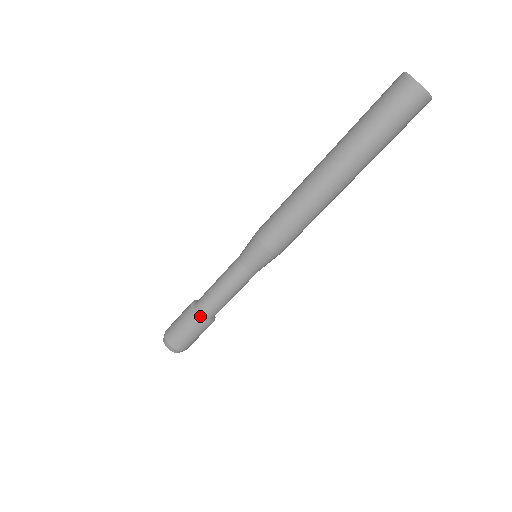
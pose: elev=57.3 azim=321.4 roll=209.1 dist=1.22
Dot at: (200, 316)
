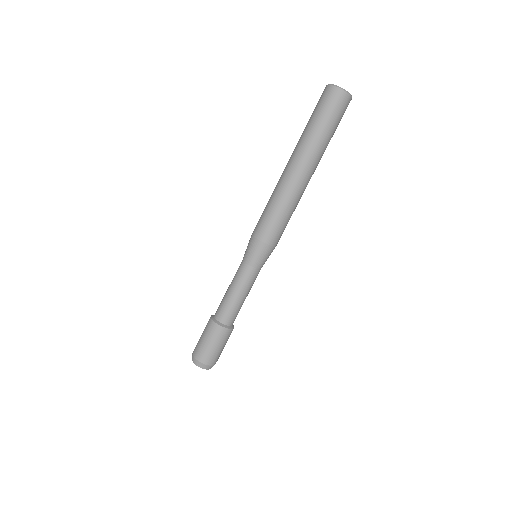
Dot at: (215, 319)
